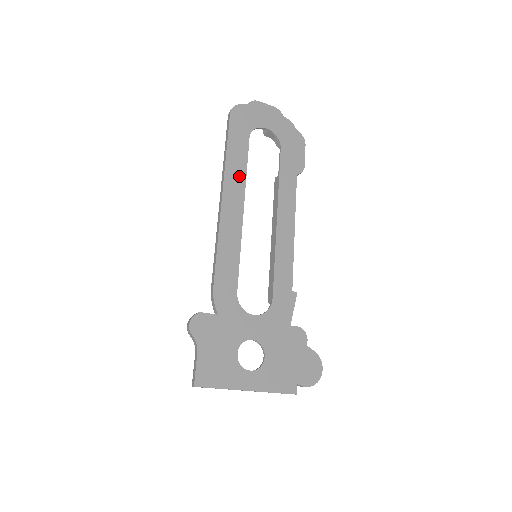
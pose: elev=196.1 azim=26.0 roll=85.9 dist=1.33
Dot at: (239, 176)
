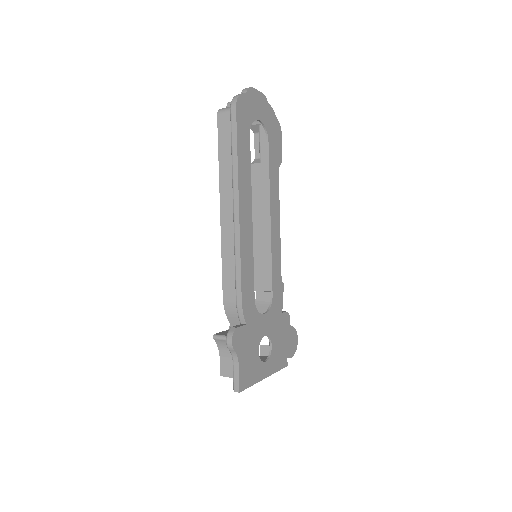
Dot at: (247, 180)
